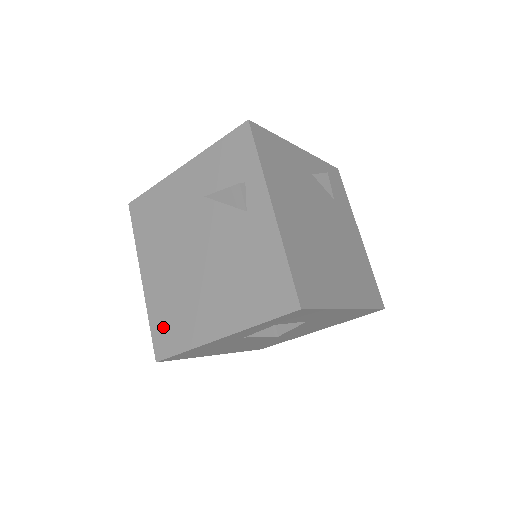
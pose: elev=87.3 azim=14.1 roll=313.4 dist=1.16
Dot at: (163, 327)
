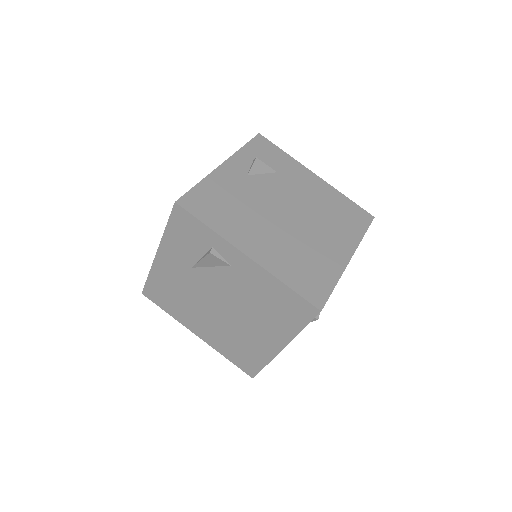
Dot at: (239, 358)
